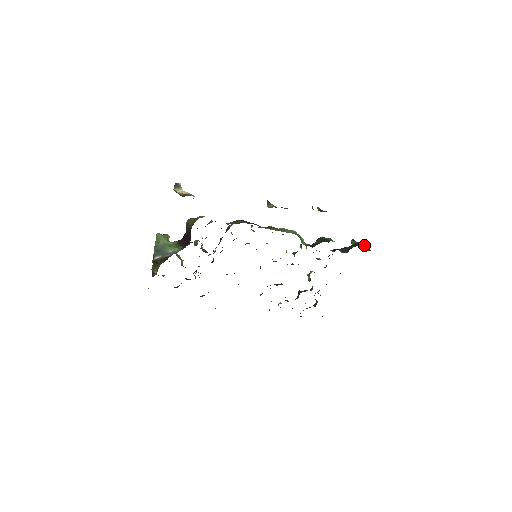
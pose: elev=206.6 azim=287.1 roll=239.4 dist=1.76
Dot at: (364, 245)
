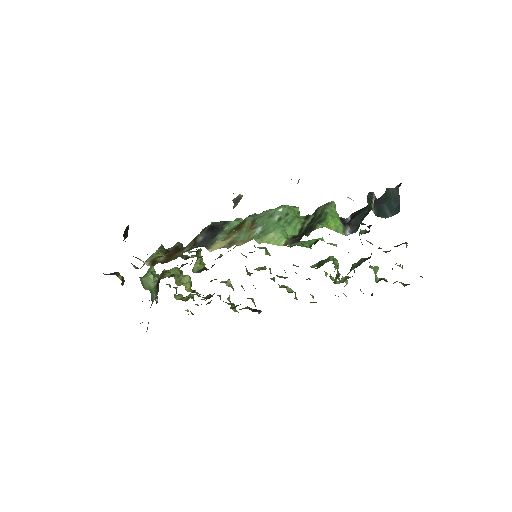
Dot at: (395, 195)
